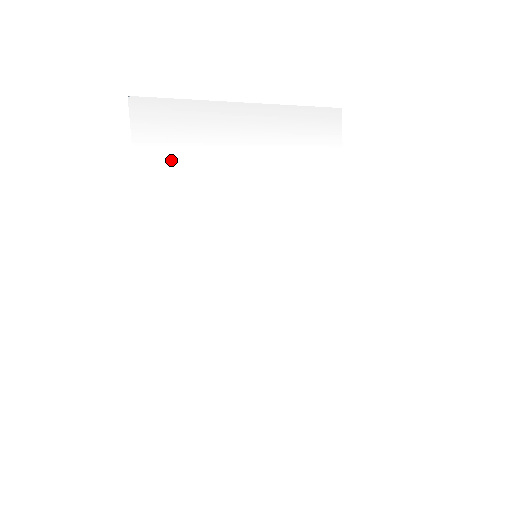
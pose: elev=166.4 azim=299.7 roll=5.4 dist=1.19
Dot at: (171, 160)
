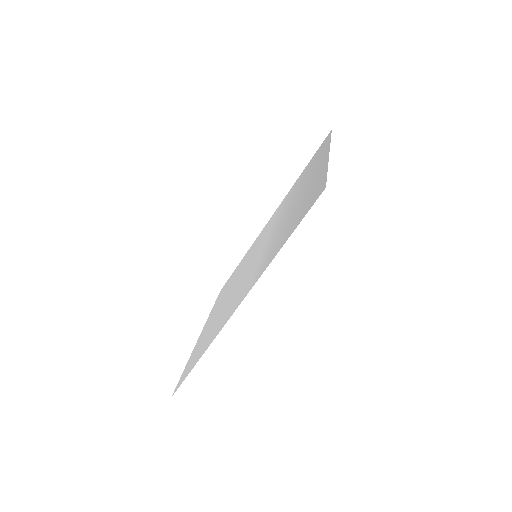
Dot at: (294, 221)
